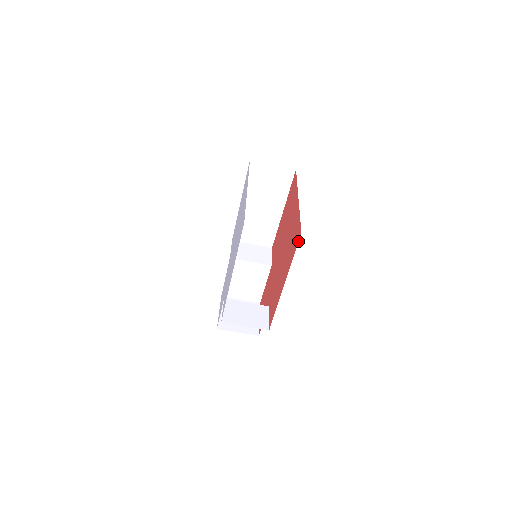
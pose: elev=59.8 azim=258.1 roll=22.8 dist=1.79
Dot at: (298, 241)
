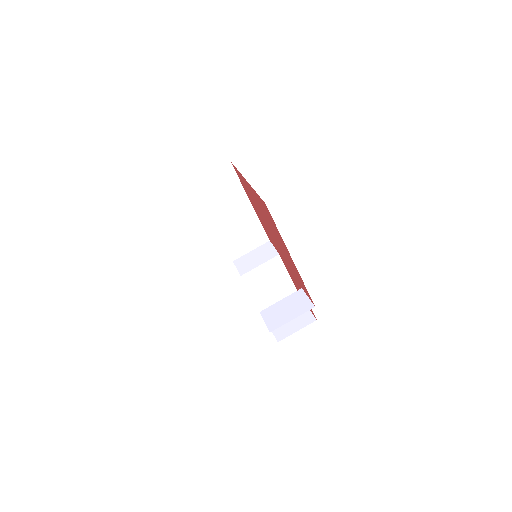
Dot at: (269, 212)
